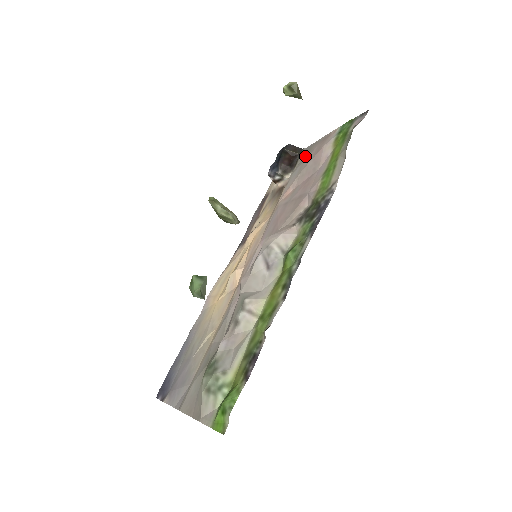
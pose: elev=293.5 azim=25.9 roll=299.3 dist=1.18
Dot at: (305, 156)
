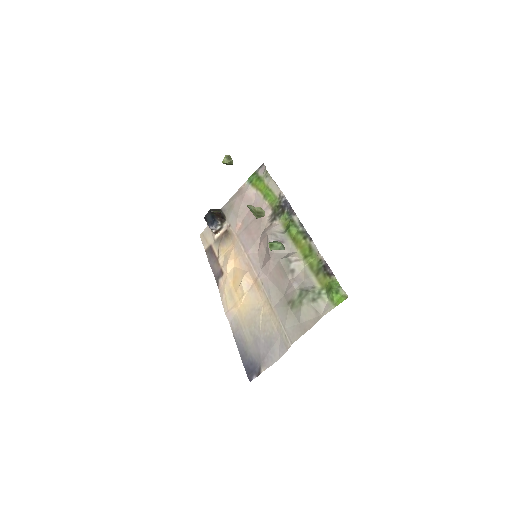
Dot at: (229, 208)
